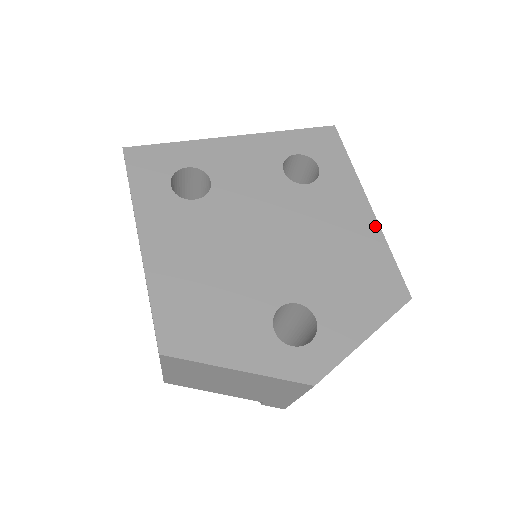
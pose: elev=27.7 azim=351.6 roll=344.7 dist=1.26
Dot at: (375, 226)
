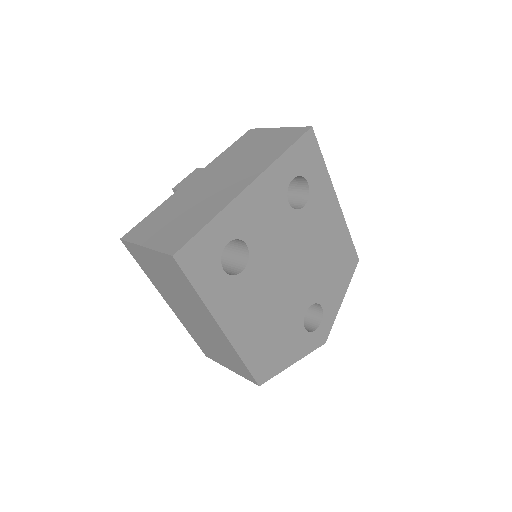
Dot at: (342, 218)
